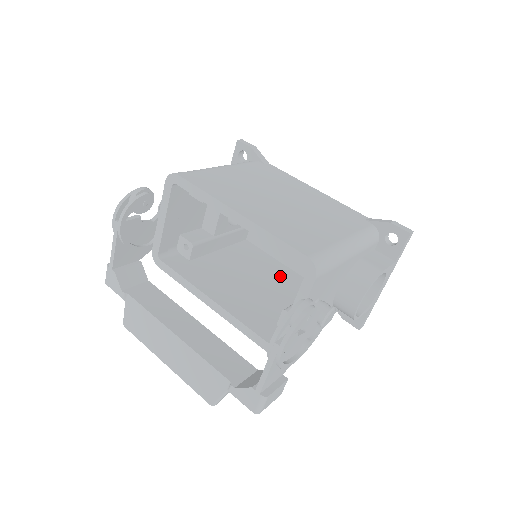
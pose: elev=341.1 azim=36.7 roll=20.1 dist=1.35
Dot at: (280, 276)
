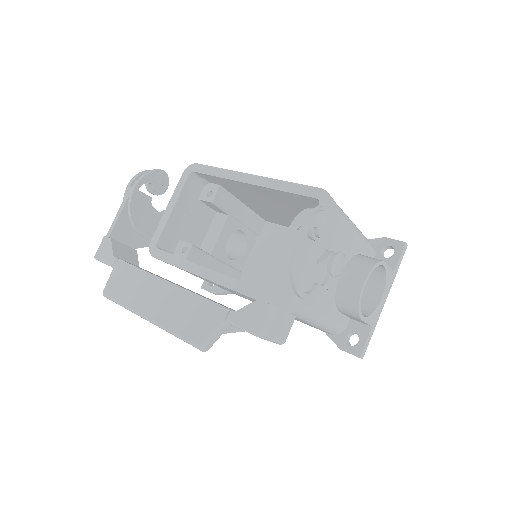
Dot at: occluded
